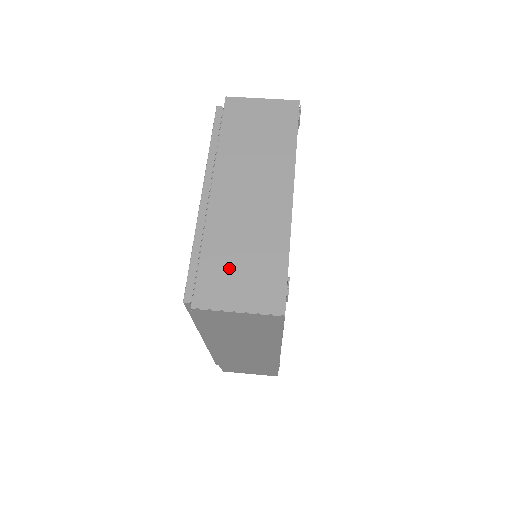
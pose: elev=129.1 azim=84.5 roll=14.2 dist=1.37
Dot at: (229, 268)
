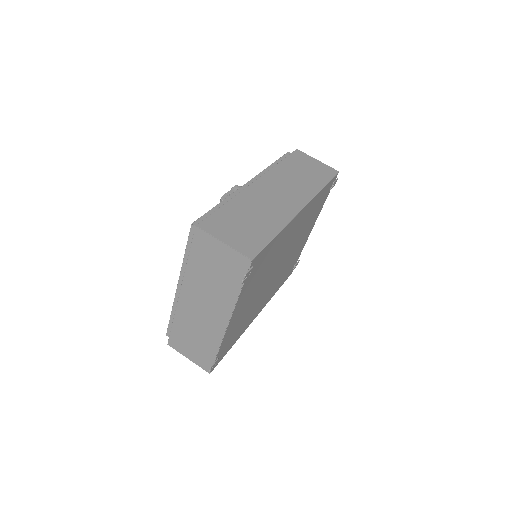
Dot at: (186, 339)
